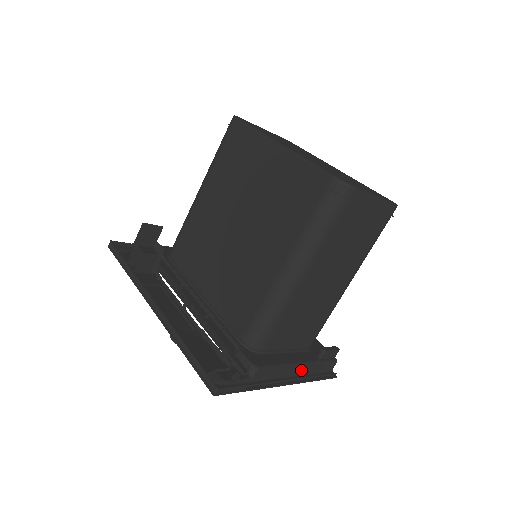
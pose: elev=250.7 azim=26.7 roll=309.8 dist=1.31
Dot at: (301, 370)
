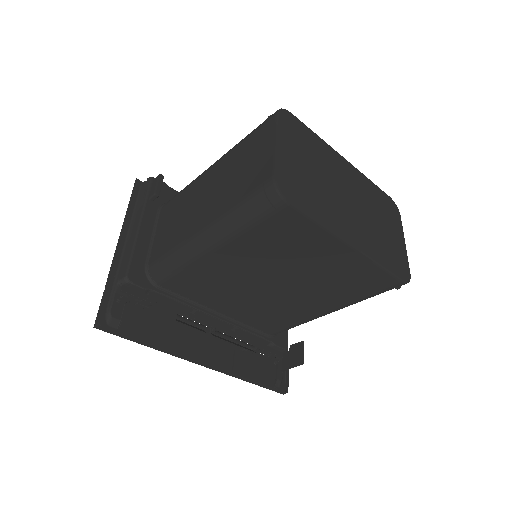
Dot at: occluded
